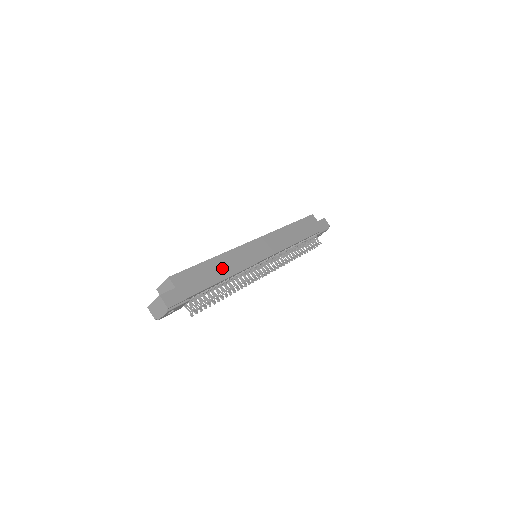
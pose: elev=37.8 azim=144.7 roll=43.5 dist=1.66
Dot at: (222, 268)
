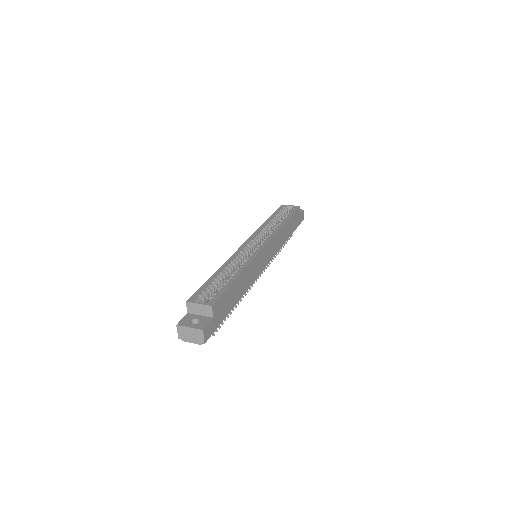
Dot at: (242, 285)
